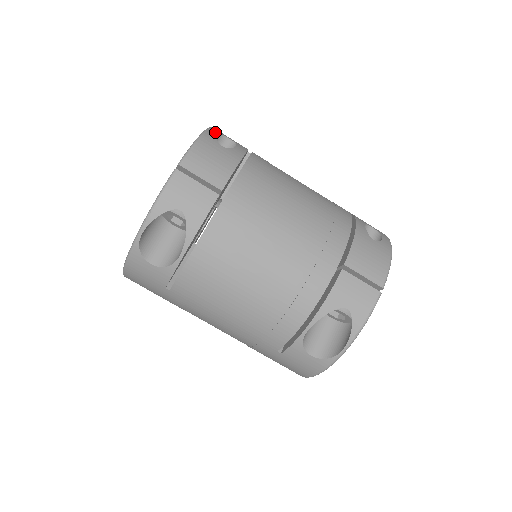
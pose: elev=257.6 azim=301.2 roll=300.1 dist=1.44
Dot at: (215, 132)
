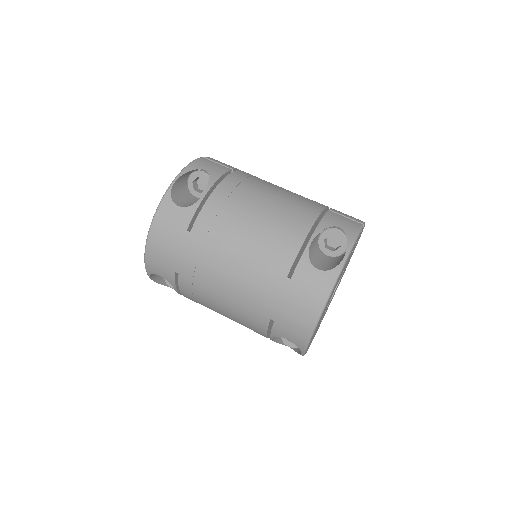
Dot at: occluded
